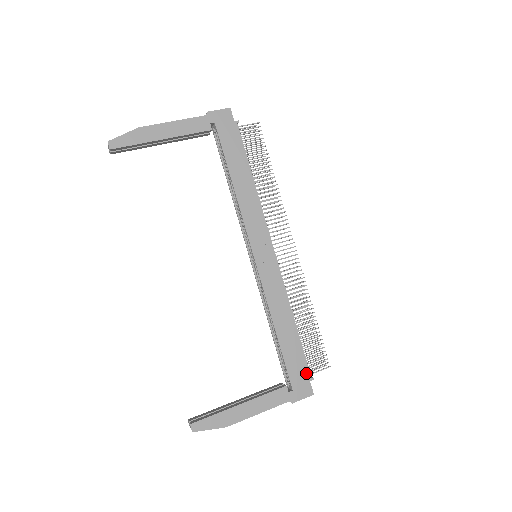
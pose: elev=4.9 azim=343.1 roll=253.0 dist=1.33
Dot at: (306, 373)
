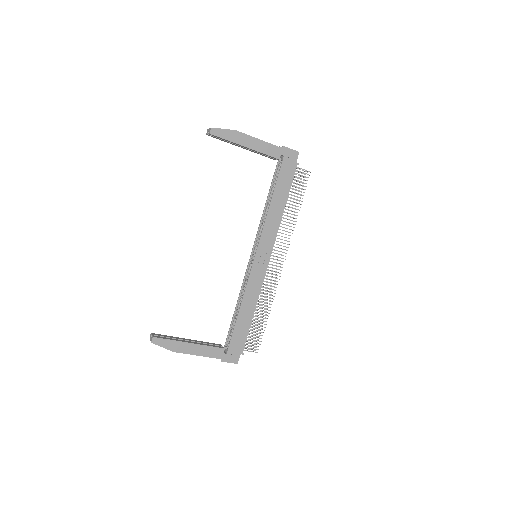
Dot at: (241, 348)
